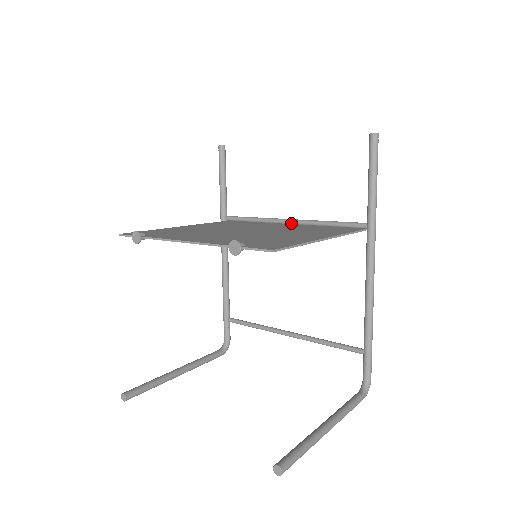
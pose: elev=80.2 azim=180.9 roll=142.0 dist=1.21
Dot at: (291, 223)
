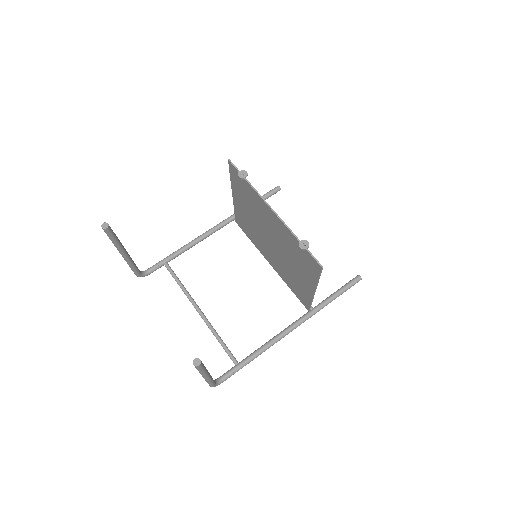
Dot at: occluded
